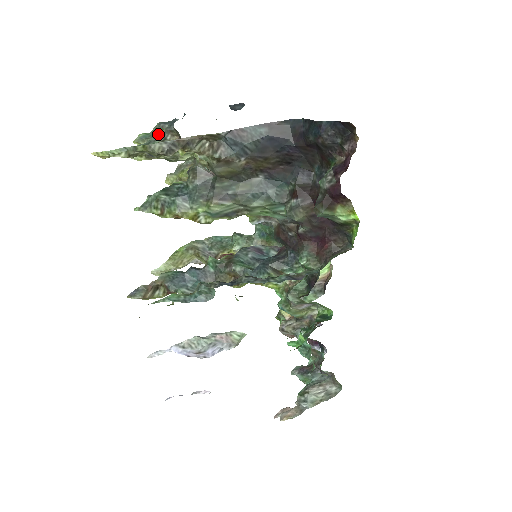
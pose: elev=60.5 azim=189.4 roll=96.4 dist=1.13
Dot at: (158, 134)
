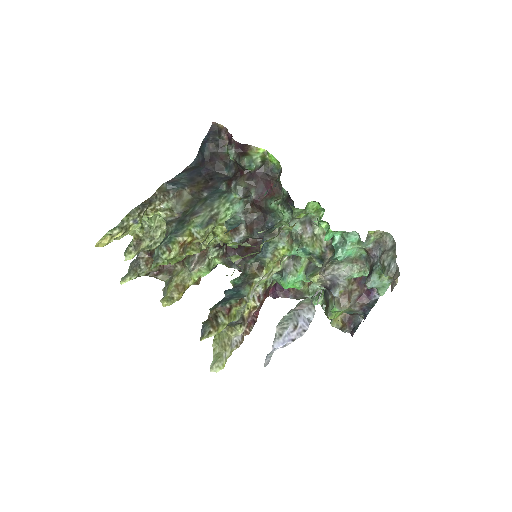
Dot at: (133, 266)
